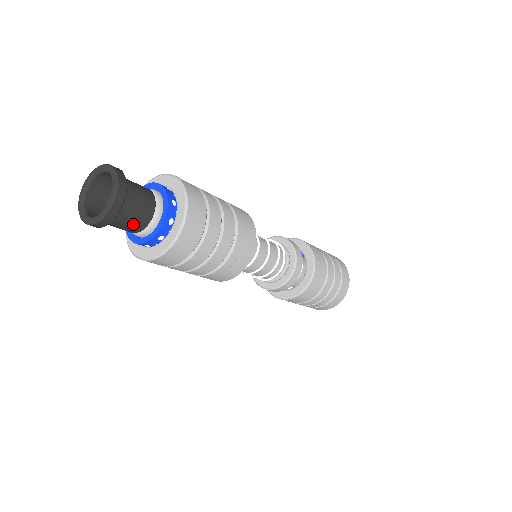
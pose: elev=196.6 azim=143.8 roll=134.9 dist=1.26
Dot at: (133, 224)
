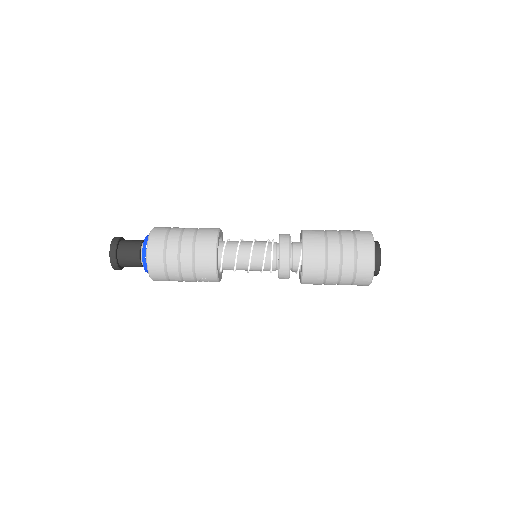
Dot at: occluded
